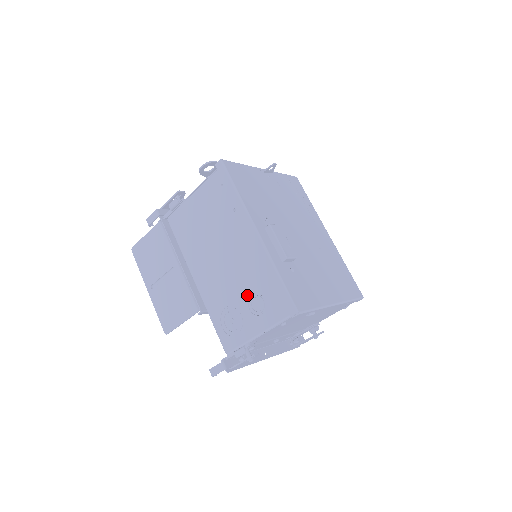
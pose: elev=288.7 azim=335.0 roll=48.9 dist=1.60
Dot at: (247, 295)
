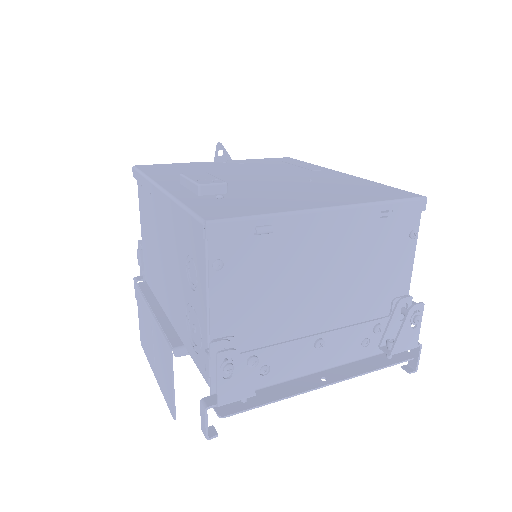
Dot at: (185, 273)
